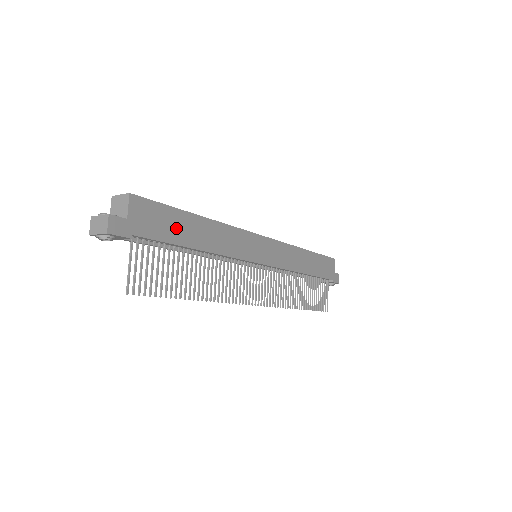
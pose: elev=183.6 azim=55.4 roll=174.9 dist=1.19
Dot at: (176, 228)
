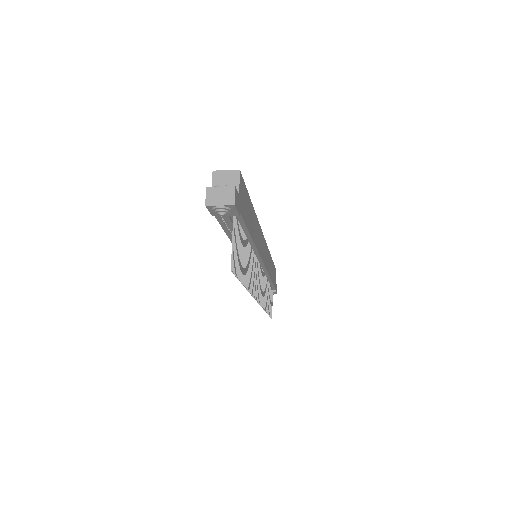
Dot at: (248, 214)
